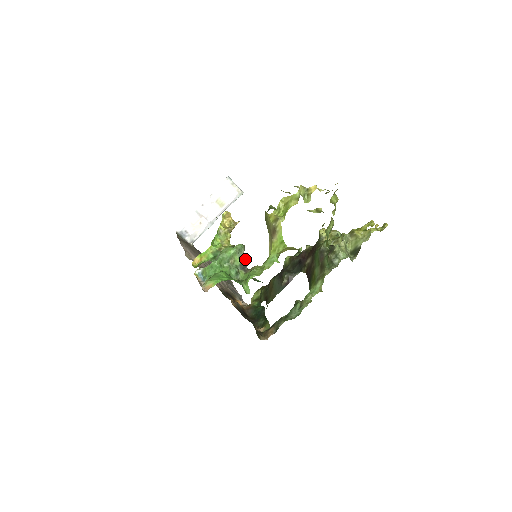
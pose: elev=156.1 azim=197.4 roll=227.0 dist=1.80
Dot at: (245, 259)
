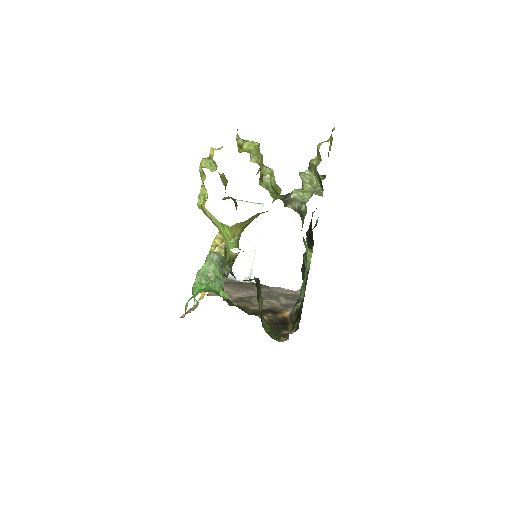
Dot at: (220, 265)
